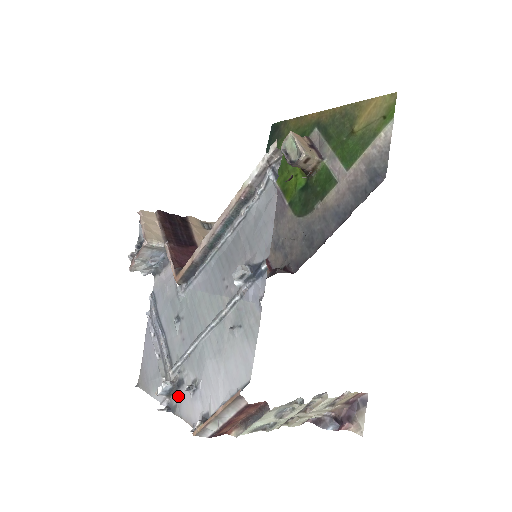
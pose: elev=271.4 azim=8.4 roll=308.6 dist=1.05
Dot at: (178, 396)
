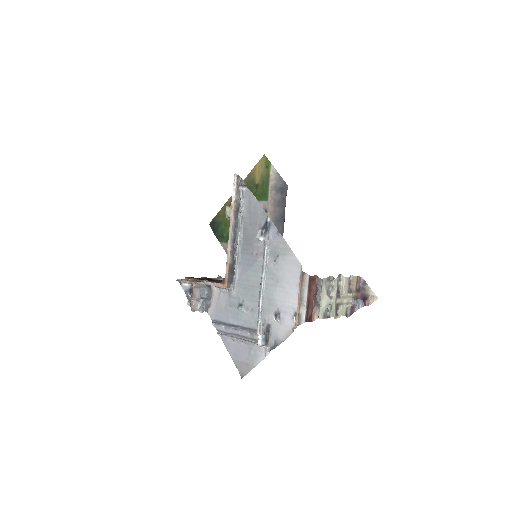
Dot at: (272, 336)
